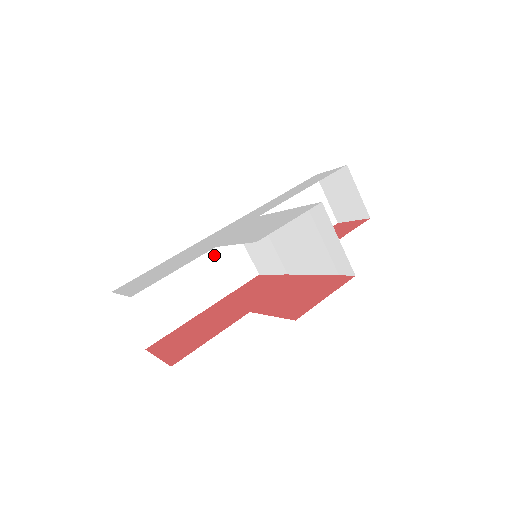
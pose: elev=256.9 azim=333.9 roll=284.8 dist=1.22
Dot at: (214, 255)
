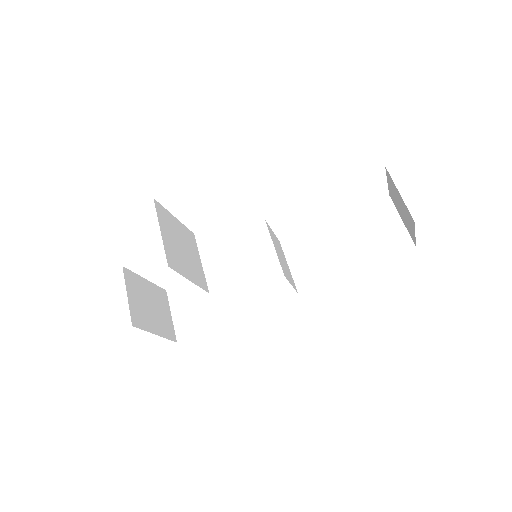
Dot at: (255, 270)
